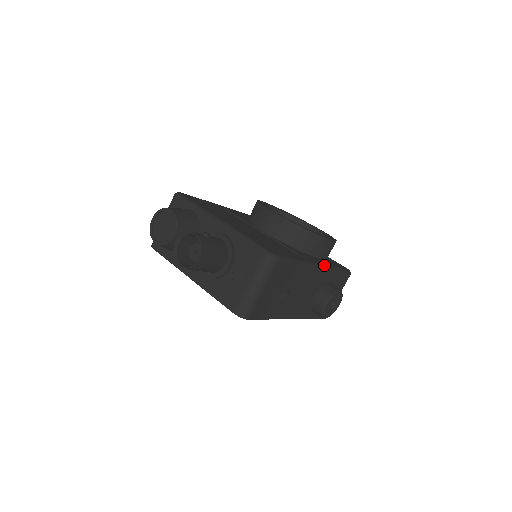
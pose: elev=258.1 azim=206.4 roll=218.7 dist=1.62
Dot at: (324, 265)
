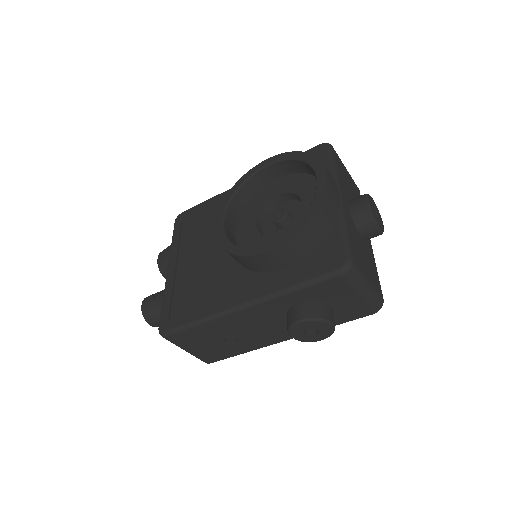
Dot at: (256, 299)
